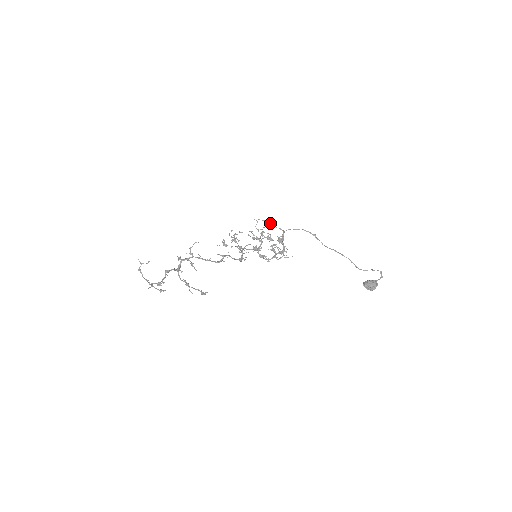
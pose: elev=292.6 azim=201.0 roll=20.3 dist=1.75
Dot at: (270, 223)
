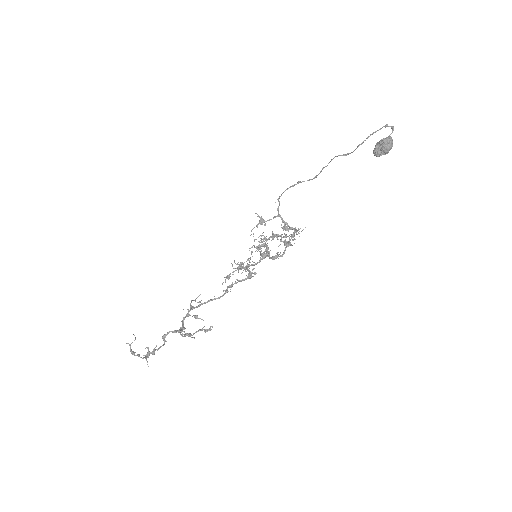
Dot at: (262, 222)
